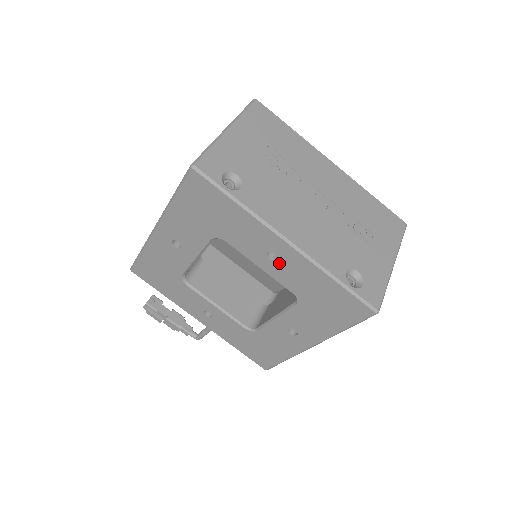
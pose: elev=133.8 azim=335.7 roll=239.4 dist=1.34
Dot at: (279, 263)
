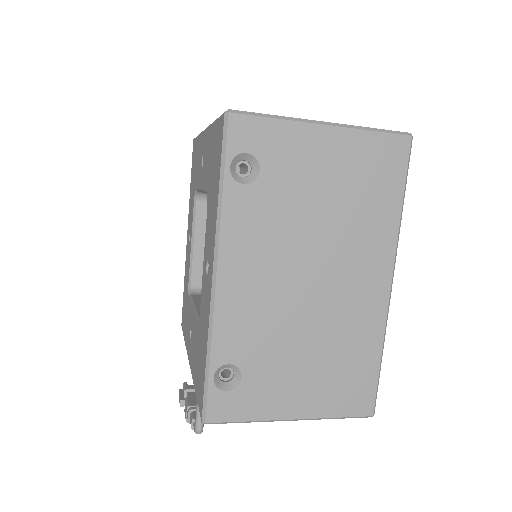
Dot at: (204, 163)
